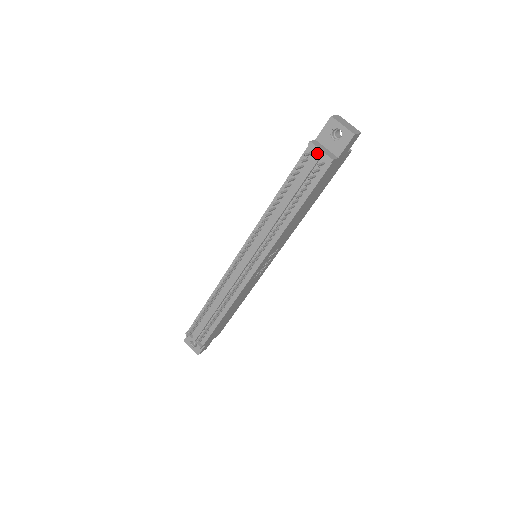
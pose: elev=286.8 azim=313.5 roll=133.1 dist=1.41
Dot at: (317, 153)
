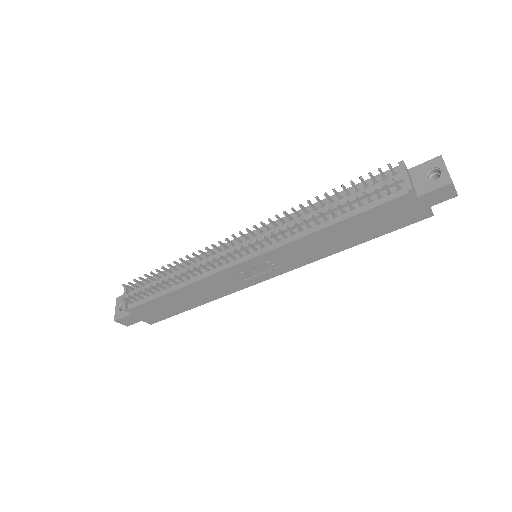
Dot at: (401, 174)
